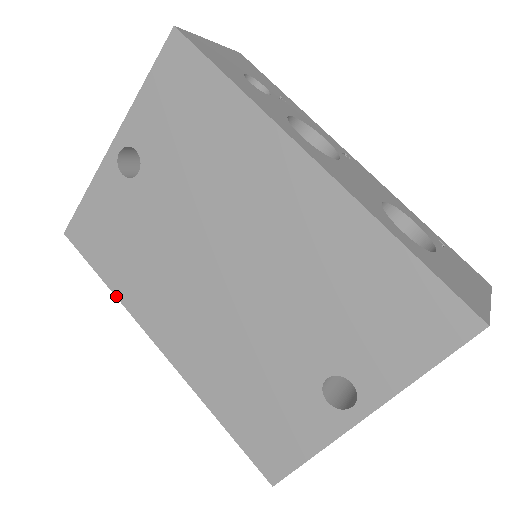
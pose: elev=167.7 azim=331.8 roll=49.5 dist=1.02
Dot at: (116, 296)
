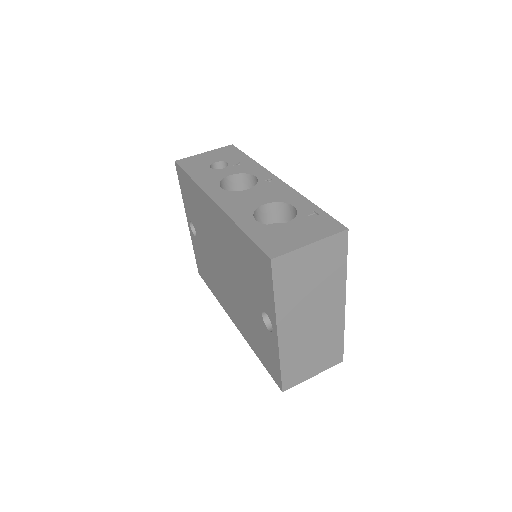
Dot at: (217, 299)
